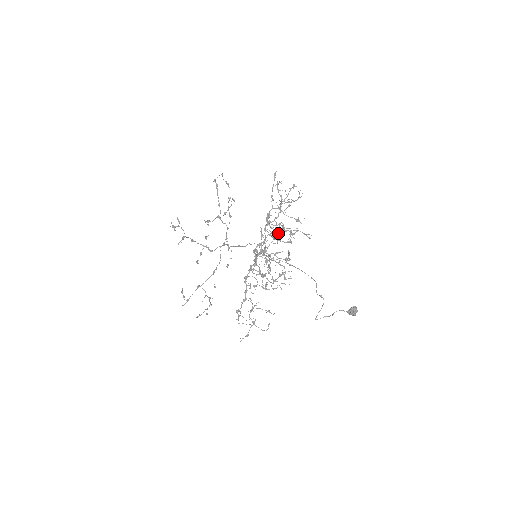
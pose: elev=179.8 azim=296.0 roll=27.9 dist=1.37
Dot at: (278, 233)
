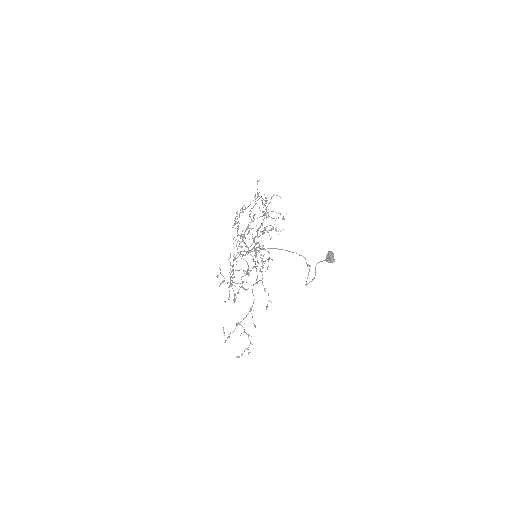
Dot at: (245, 208)
